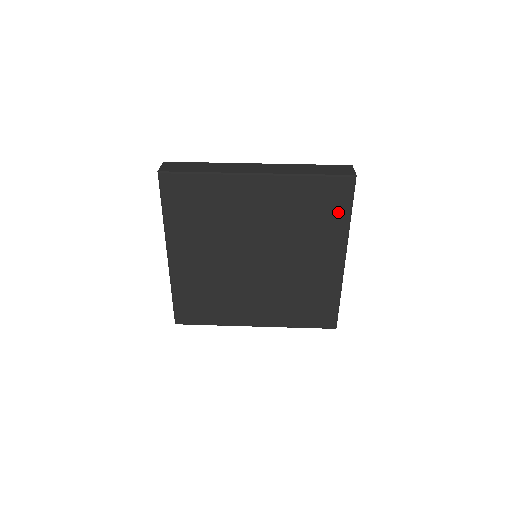
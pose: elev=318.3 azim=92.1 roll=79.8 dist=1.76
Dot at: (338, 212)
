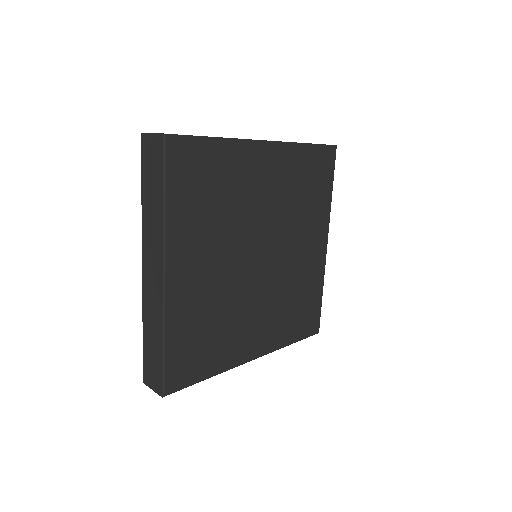
Dot at: (325, 187)
